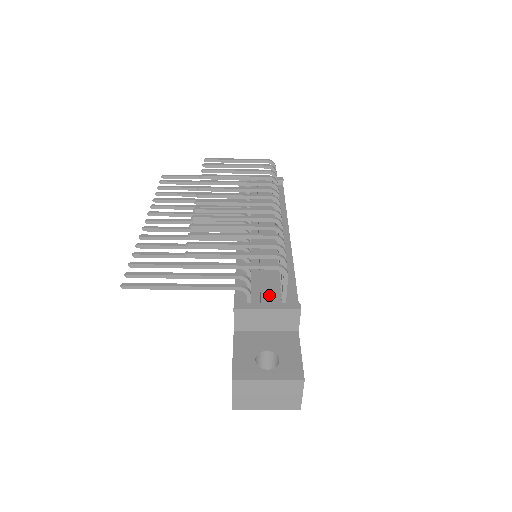
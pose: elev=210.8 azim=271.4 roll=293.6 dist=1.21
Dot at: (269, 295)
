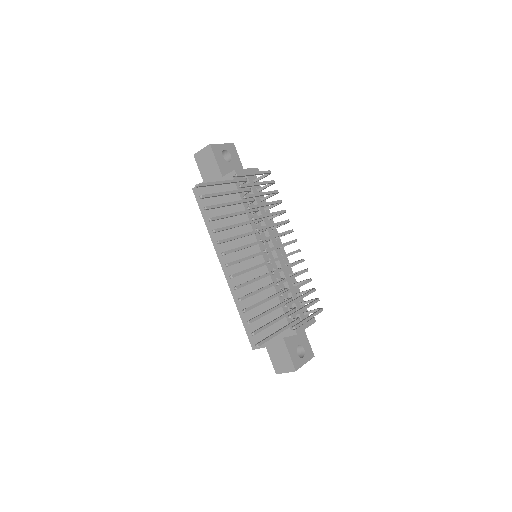
Dot at: (304, 316)
